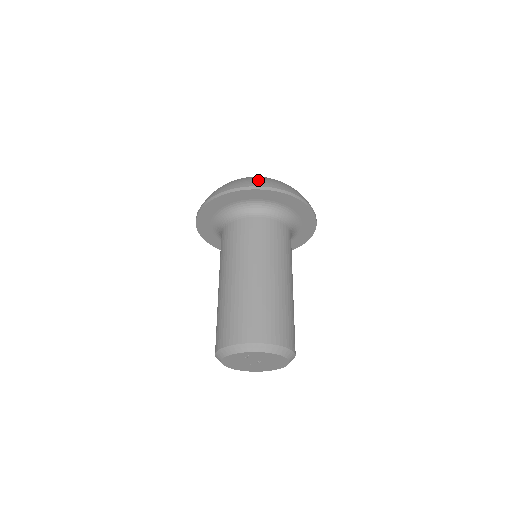
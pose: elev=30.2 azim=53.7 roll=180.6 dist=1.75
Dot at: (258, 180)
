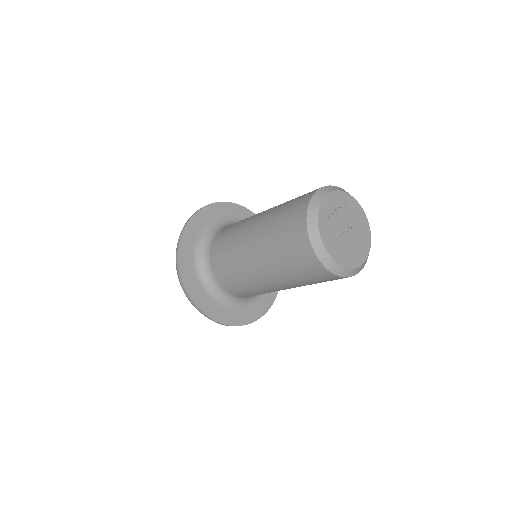
Dot at: occluded
